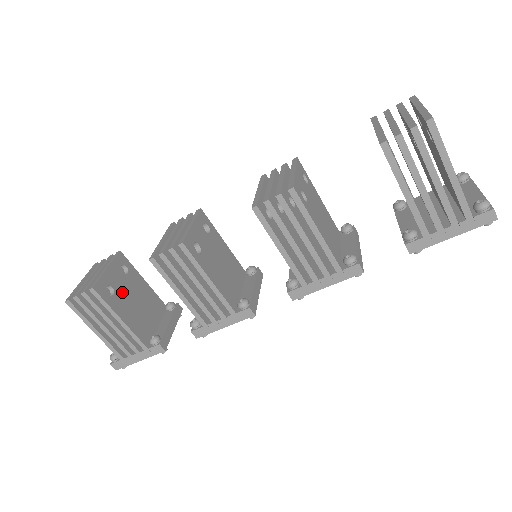
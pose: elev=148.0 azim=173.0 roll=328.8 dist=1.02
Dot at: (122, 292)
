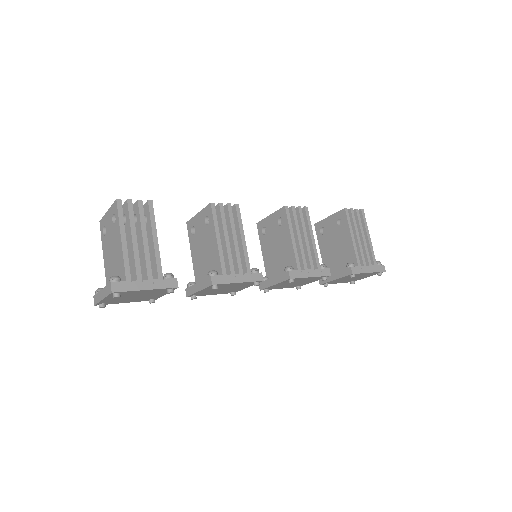
Dot at: occluded
